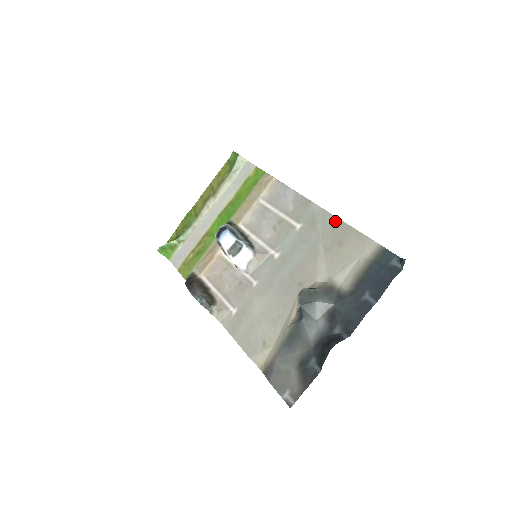
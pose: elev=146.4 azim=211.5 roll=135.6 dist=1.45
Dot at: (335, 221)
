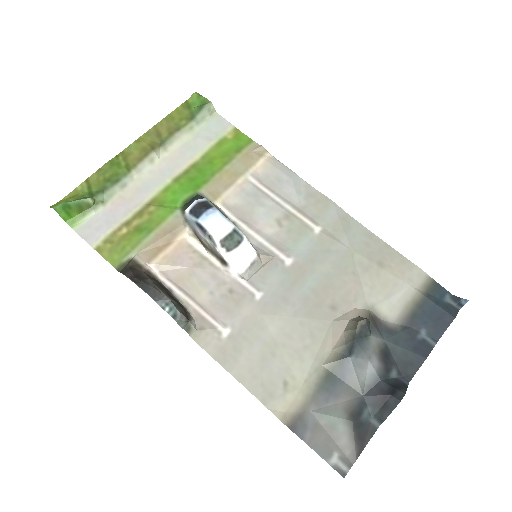
Dot at: (368, 235)
